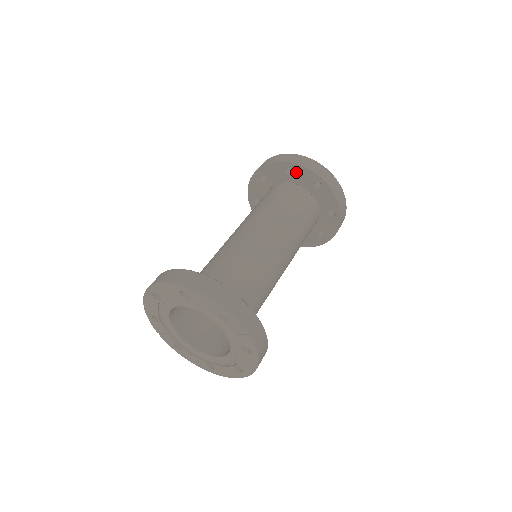
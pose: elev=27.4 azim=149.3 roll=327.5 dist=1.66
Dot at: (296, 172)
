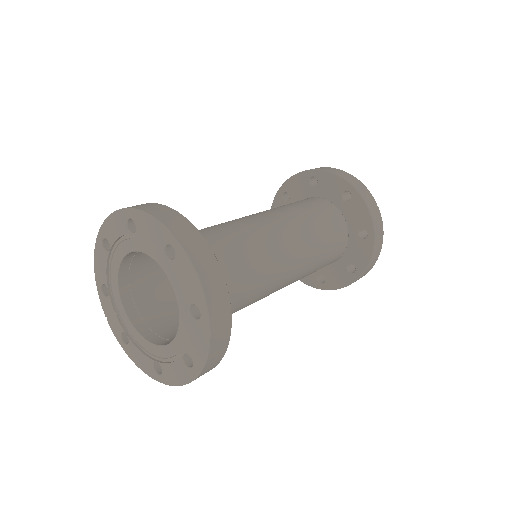
Dot at: (322, 182)
